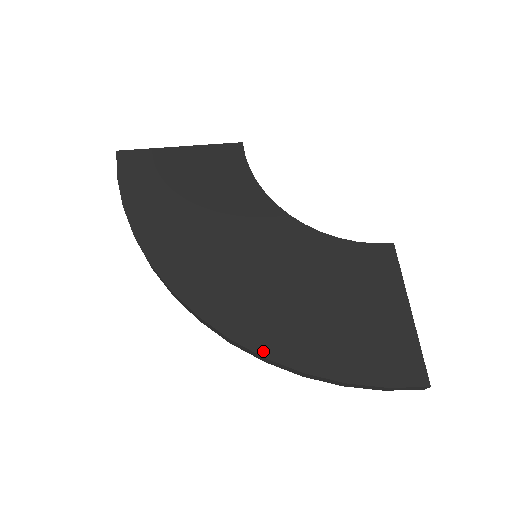
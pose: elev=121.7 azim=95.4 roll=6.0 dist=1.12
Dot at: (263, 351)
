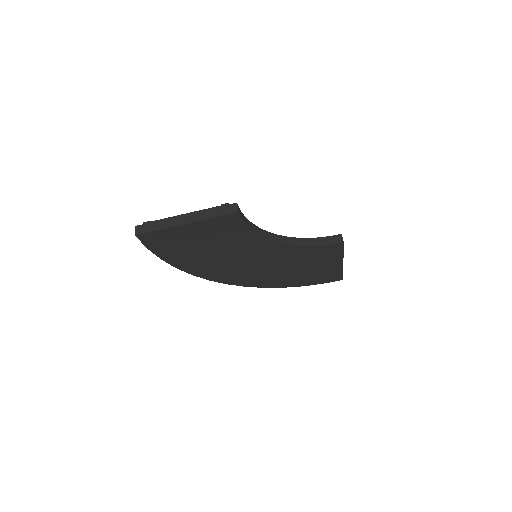
Dot at: (264, 287)
